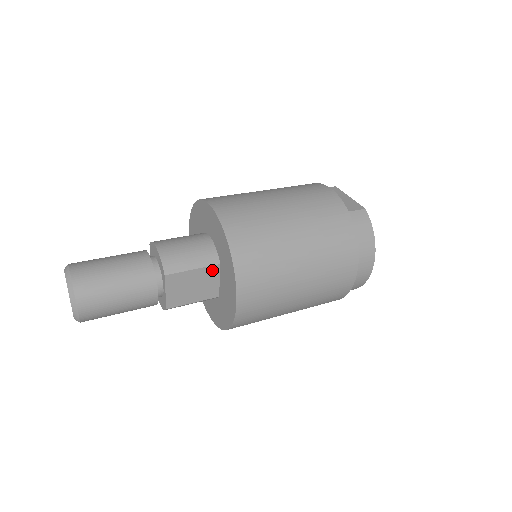
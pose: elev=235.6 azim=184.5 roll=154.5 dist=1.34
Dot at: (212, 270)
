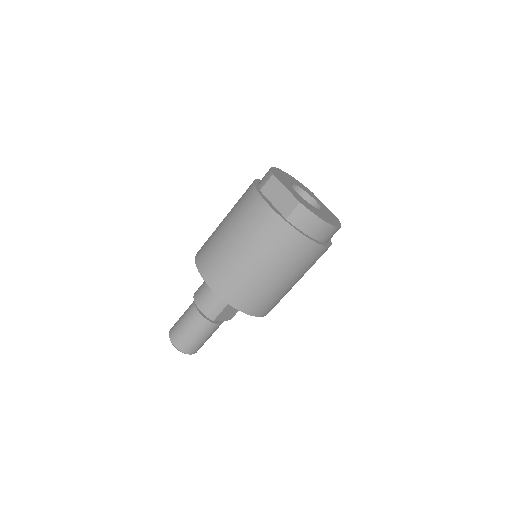
Dot at: occluded
